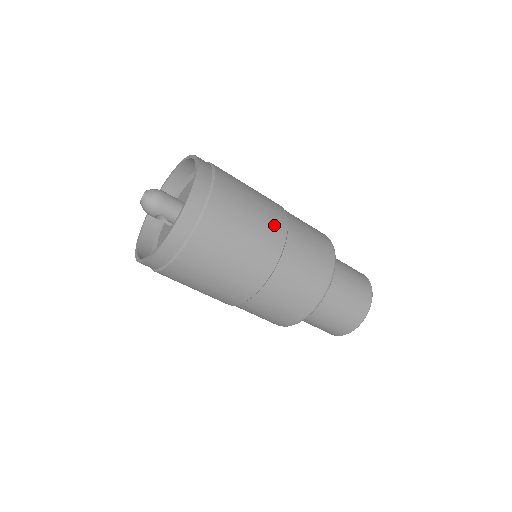
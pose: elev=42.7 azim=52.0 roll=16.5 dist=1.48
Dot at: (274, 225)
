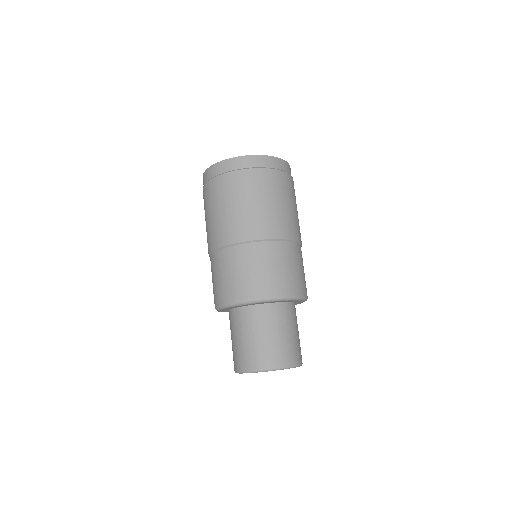
Dot at: occluded
